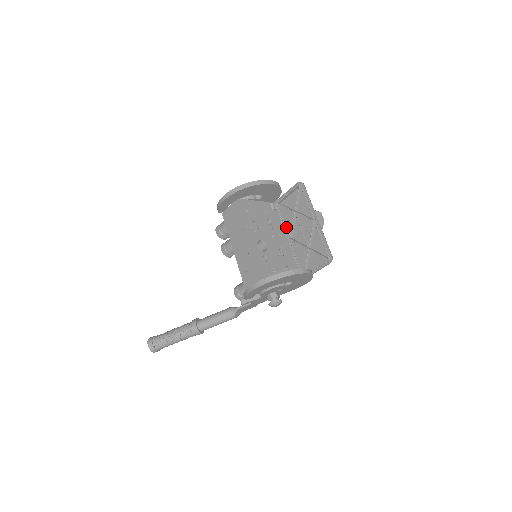
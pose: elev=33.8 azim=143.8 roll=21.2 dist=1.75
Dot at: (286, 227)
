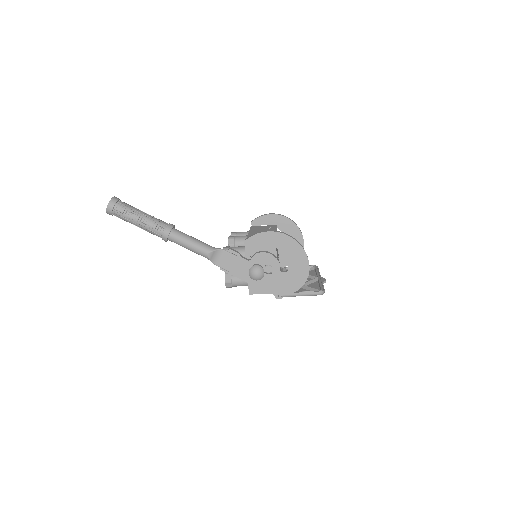
Dot at: occluded
